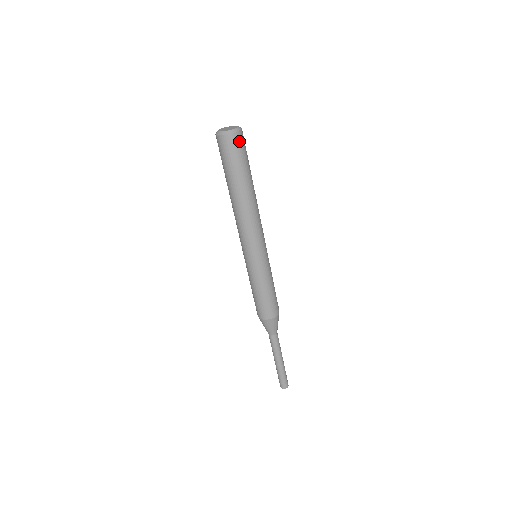
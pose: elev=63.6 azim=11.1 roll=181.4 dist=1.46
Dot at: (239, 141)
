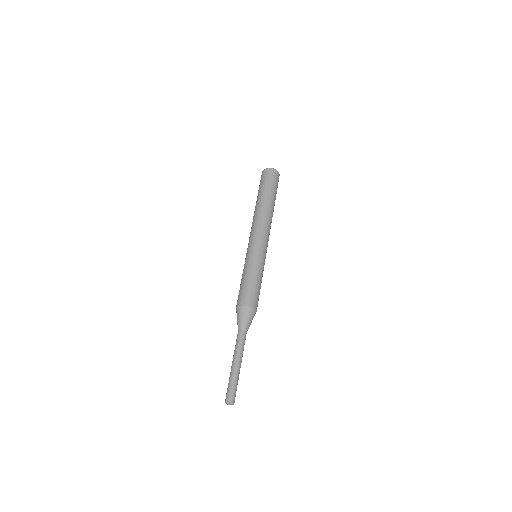
Dot at: (274, 174)
